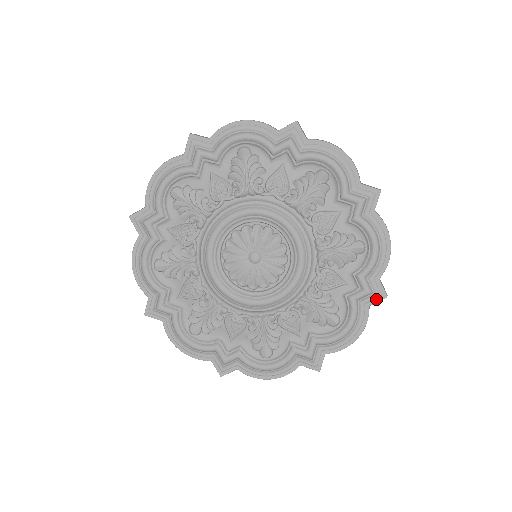
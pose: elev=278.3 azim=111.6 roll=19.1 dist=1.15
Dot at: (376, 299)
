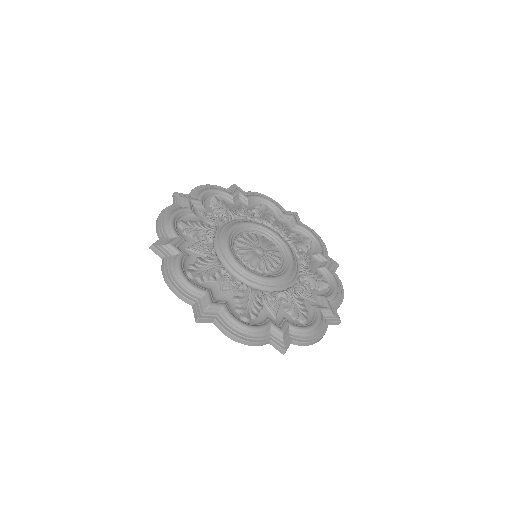
Dot at: (333, 319)
